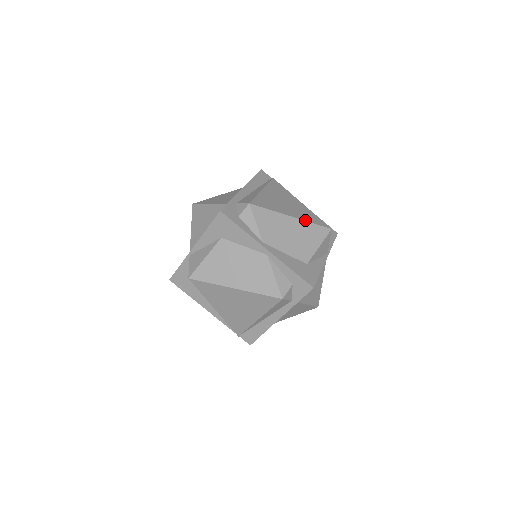
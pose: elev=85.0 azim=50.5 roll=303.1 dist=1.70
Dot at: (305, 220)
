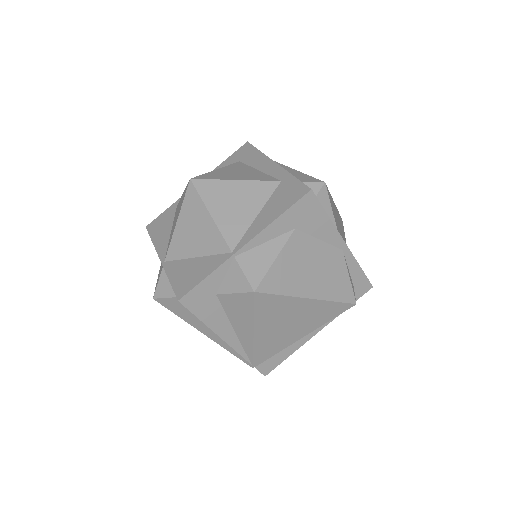
Dot at: occluded
